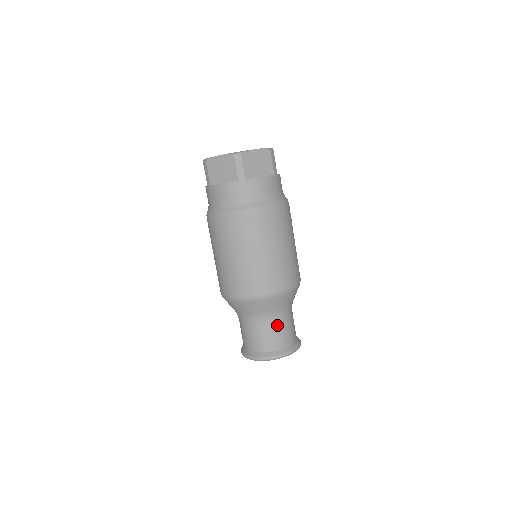
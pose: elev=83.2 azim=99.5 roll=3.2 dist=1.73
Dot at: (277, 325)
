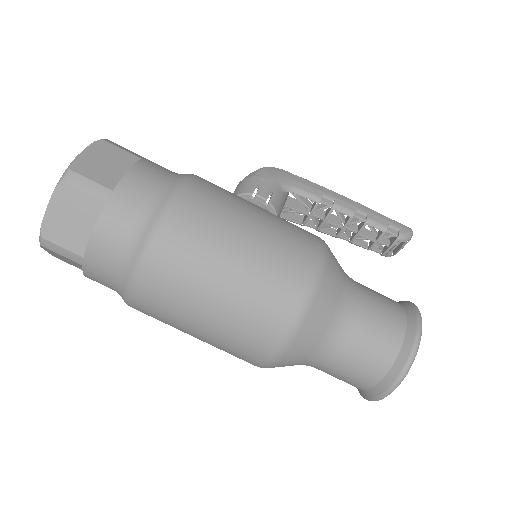
Dot at: (345, 355)
